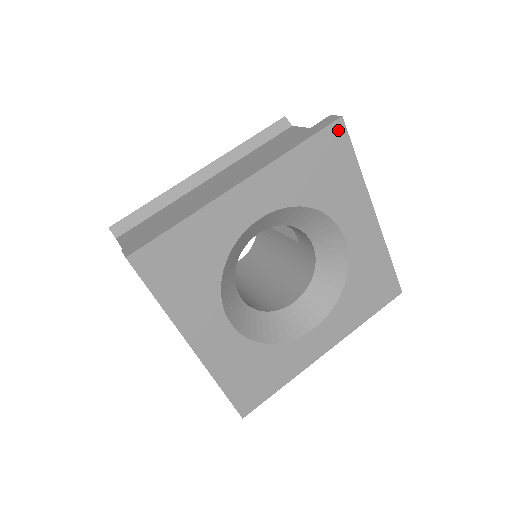
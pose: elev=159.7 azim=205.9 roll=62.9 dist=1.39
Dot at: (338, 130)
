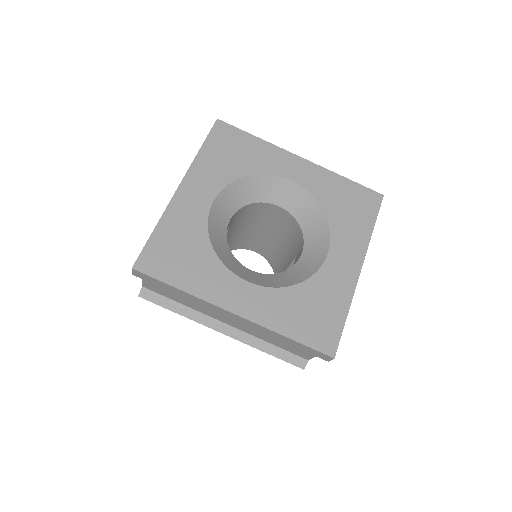
Dot at: (376, 198)
